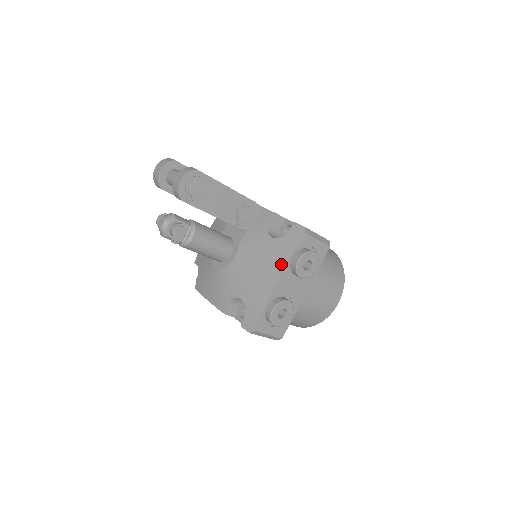
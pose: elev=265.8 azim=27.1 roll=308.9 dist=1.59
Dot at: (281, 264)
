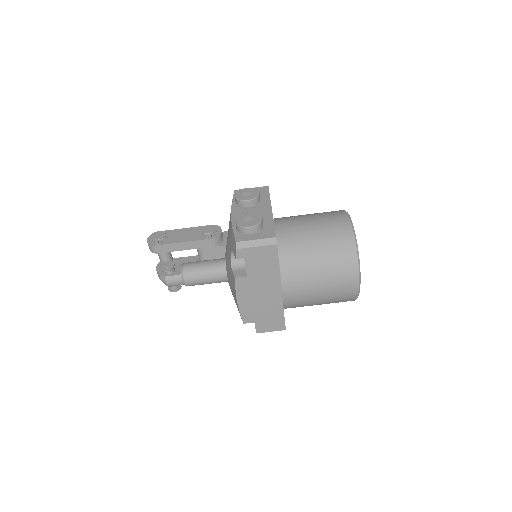
Dot at: occluded
